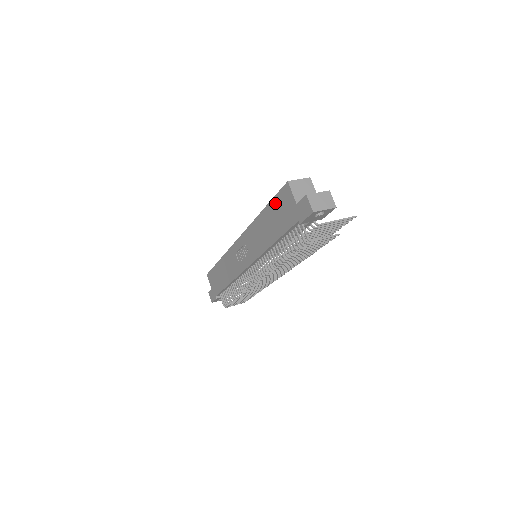
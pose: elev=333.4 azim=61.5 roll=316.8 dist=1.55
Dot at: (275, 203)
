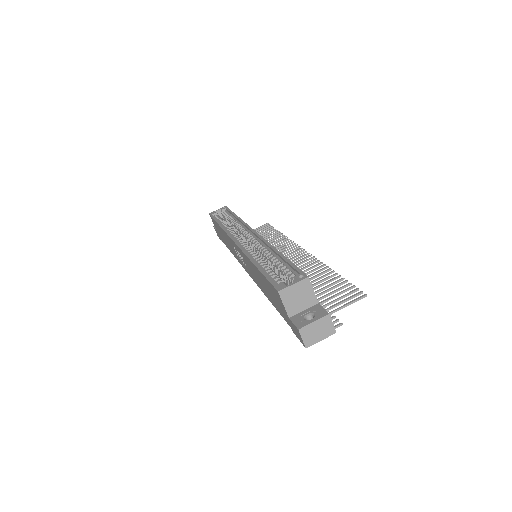
Dot at: (267, 283)
